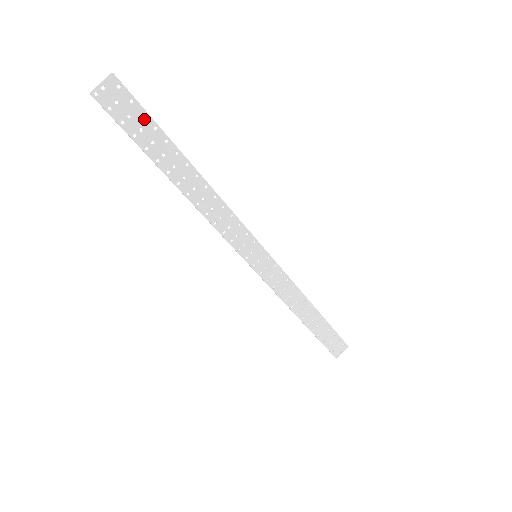
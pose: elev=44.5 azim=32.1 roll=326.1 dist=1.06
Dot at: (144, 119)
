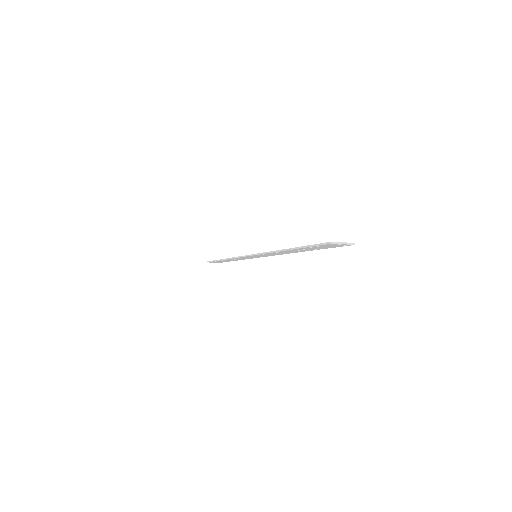
Dot at: (327, 247)
